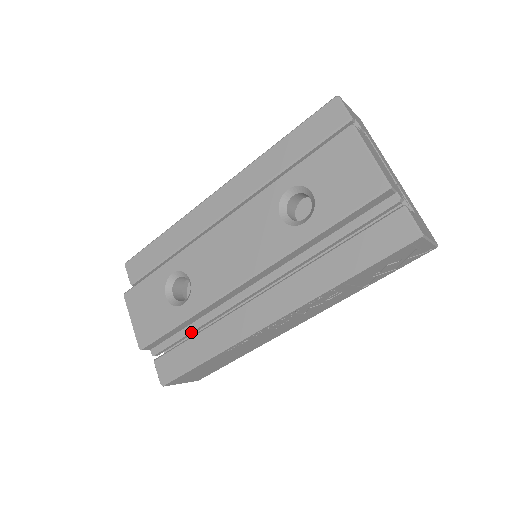
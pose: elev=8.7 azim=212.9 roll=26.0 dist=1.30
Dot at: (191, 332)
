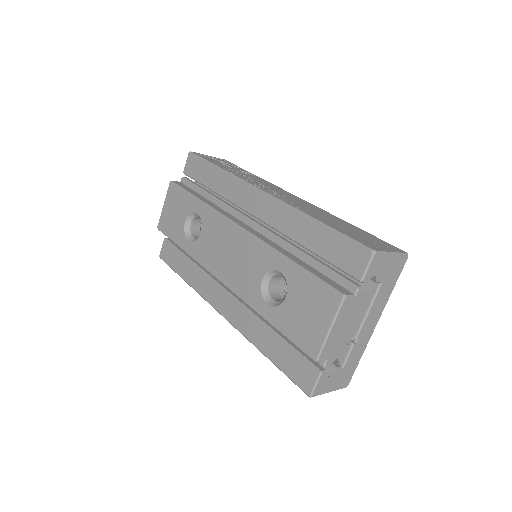
Dot at: occluded
